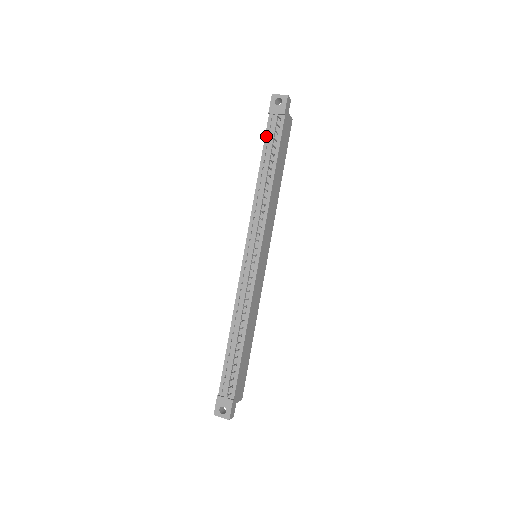
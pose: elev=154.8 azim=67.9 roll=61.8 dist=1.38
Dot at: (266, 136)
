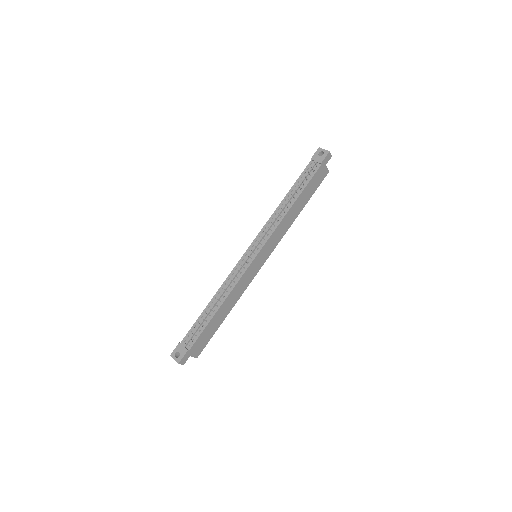
Dot at: (302, 174)
